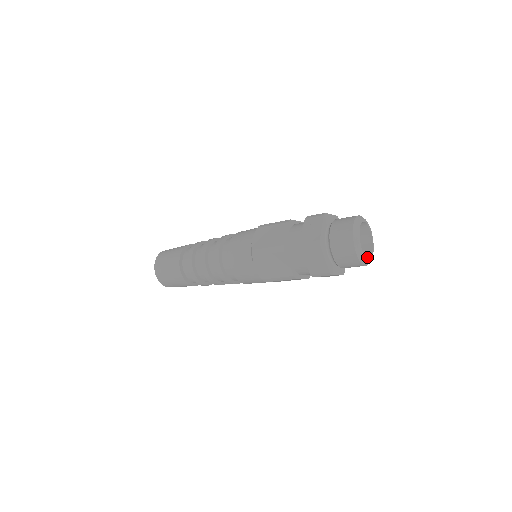
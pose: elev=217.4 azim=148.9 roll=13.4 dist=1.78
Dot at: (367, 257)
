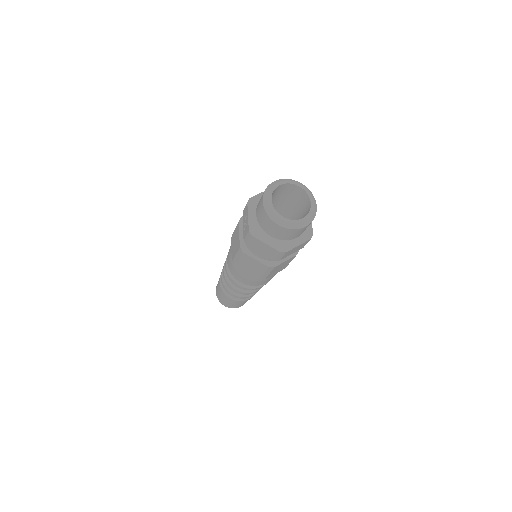
Dot at: (306, 215)
